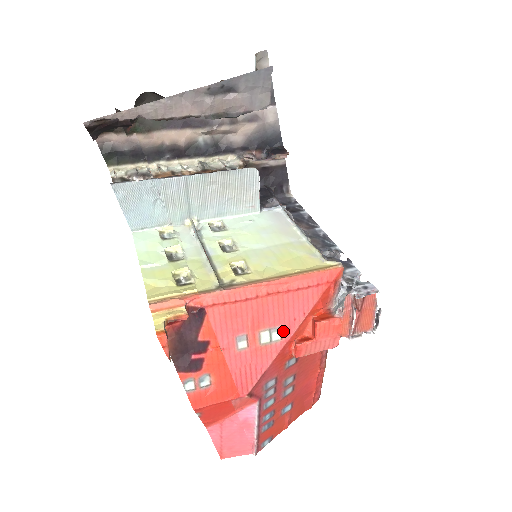
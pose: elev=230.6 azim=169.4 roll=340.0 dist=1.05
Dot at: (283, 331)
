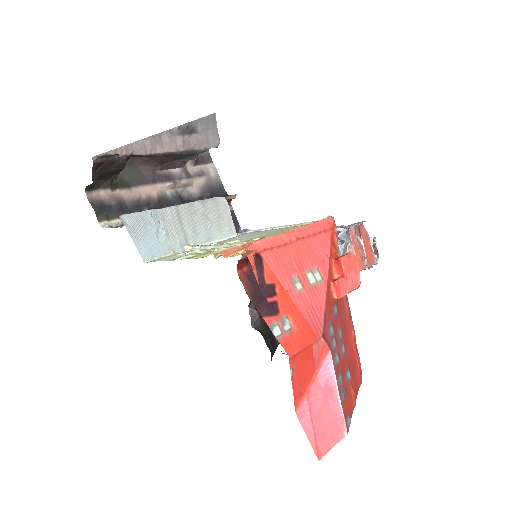
Dot at: (320, 272)
